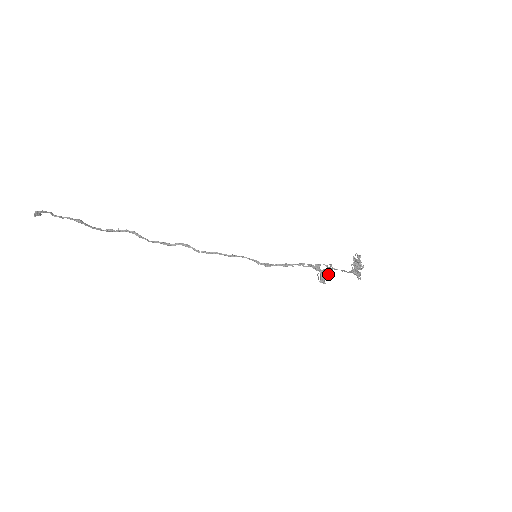
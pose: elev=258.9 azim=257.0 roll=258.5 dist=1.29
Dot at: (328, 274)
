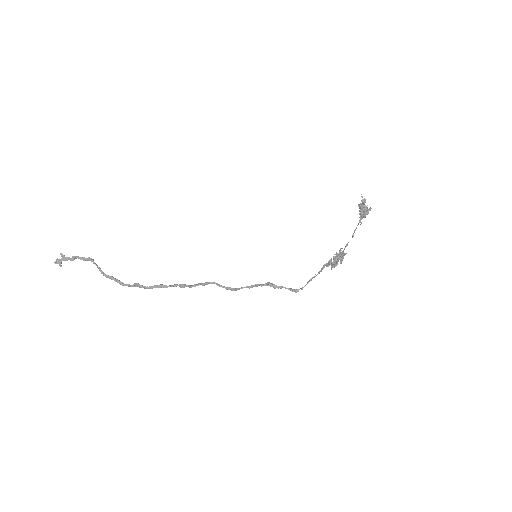
Dot at: (340, 256)
